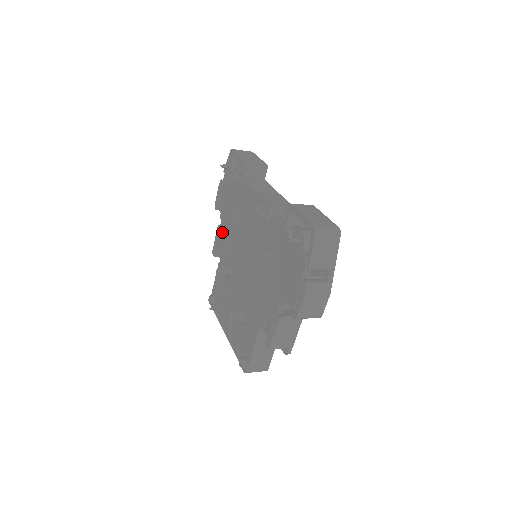
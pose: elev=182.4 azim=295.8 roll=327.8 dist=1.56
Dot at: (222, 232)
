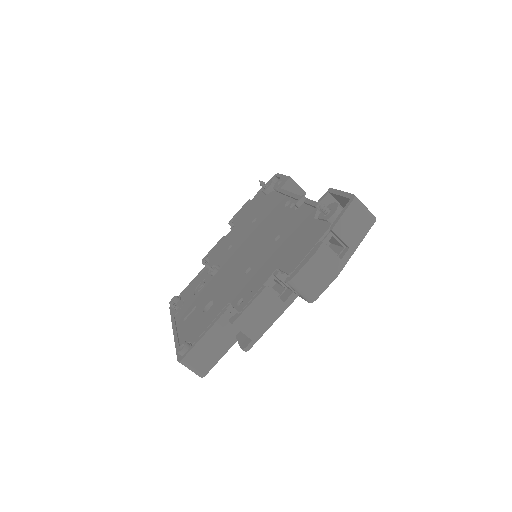
Dot at: (226, 238)
